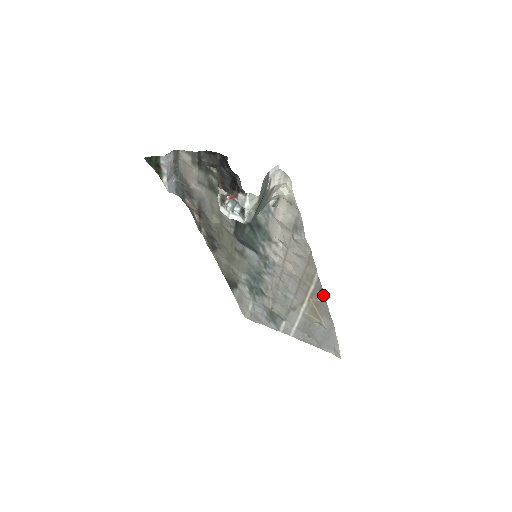
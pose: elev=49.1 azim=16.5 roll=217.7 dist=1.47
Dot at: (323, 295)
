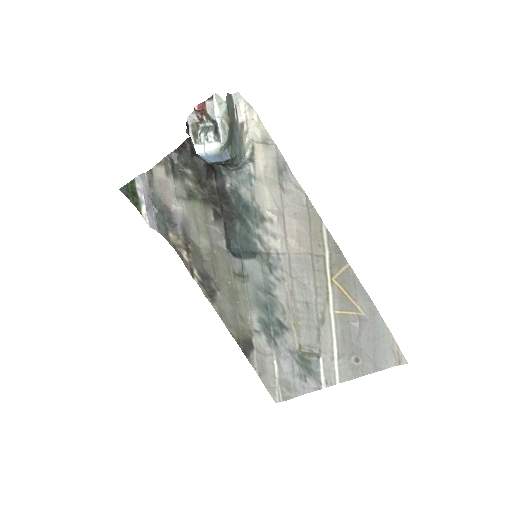
Dot at: (342, 256)
